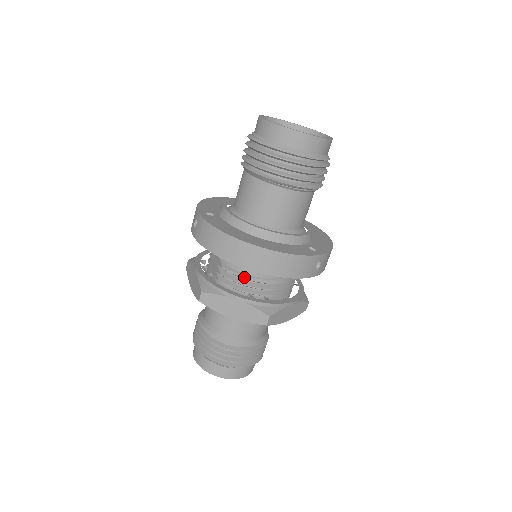
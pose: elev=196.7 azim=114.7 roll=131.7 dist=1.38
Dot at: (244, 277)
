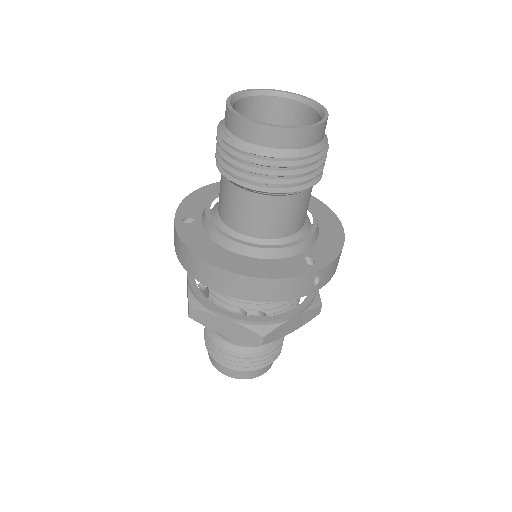
Dot at: occluded
